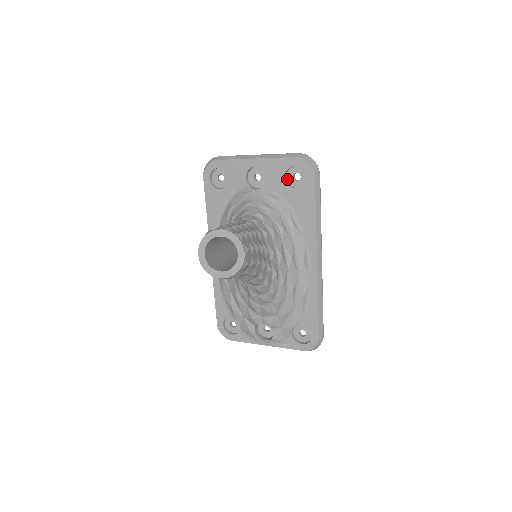
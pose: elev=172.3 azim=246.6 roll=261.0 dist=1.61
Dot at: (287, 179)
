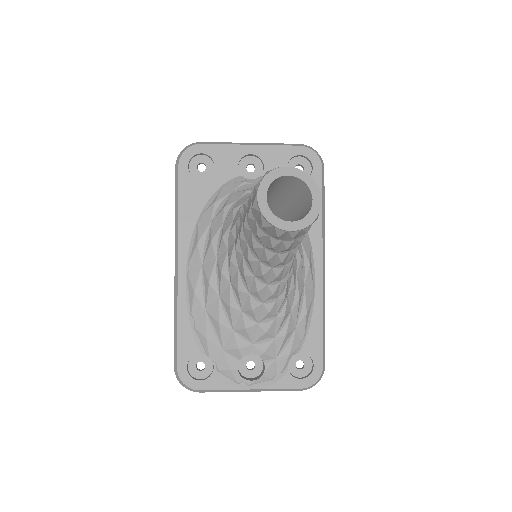
Dot at: occluded
